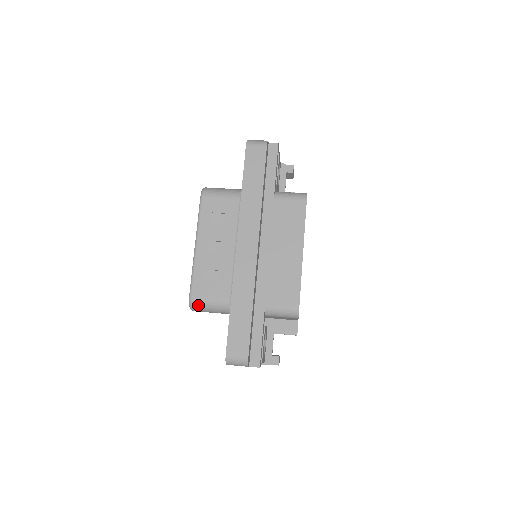
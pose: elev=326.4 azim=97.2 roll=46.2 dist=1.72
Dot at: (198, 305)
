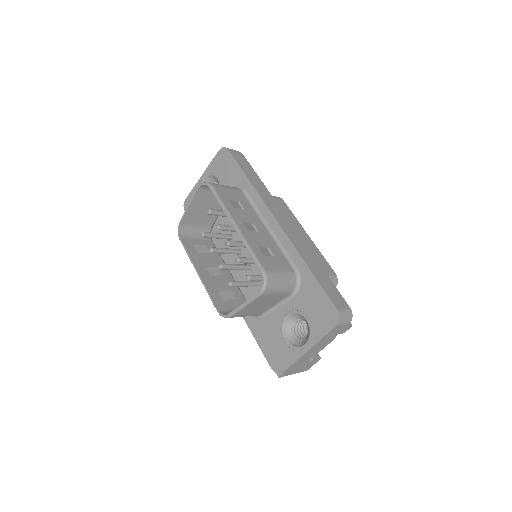
Dot at: (273, 280)
